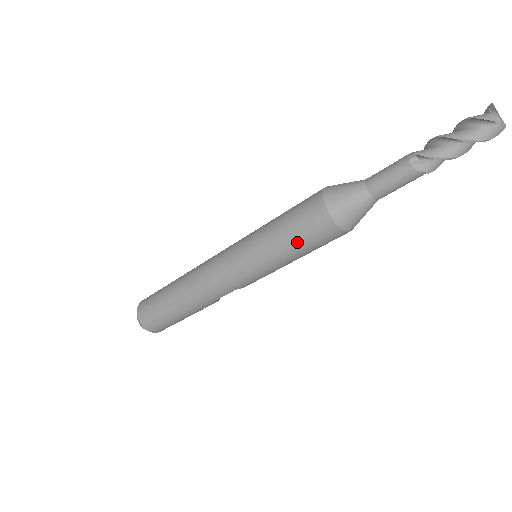
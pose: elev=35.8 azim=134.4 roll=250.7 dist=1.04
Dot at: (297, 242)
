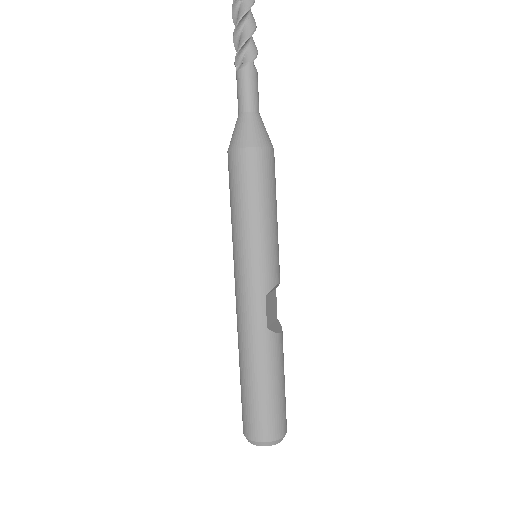
Dot at: (243, 193)
